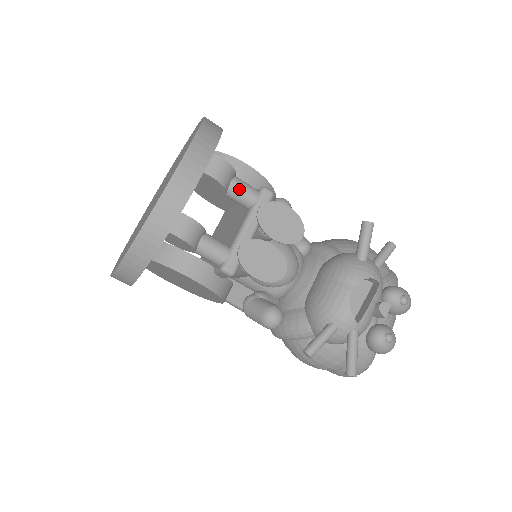
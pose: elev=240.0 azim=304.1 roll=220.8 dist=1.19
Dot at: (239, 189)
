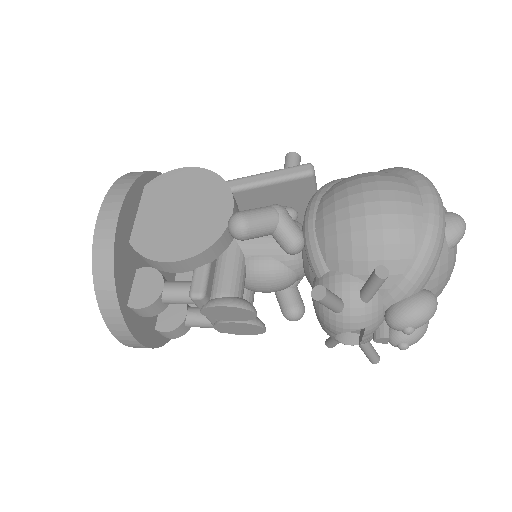
Dot at: occluded
